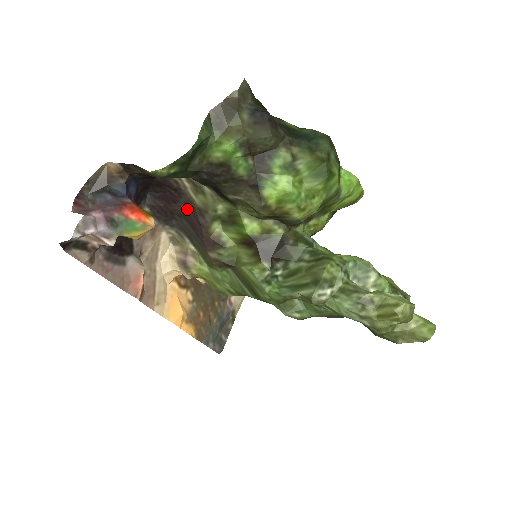
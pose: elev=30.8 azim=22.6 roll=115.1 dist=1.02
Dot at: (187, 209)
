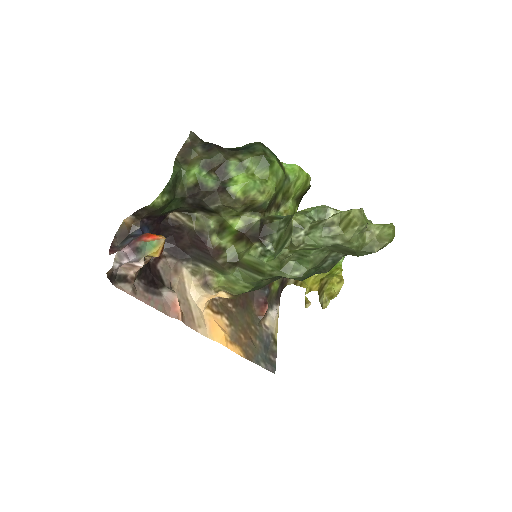
Dot at: (191, 238)
